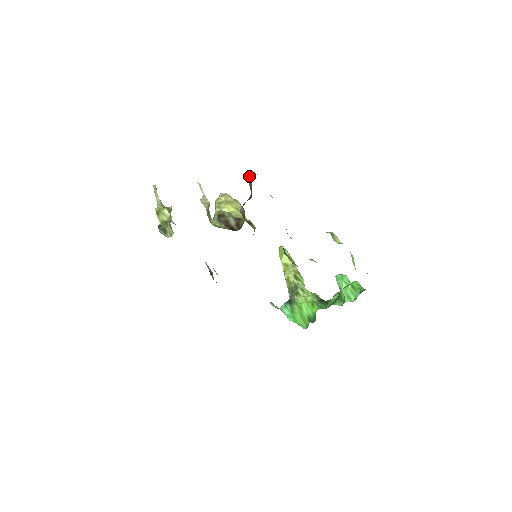
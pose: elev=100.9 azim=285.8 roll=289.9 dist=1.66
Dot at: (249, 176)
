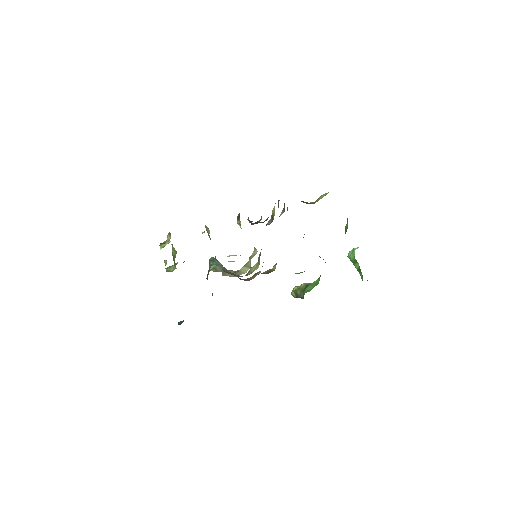
Dot at: occluded
